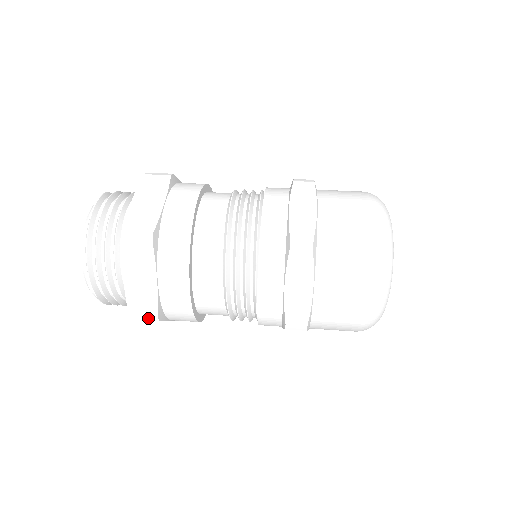
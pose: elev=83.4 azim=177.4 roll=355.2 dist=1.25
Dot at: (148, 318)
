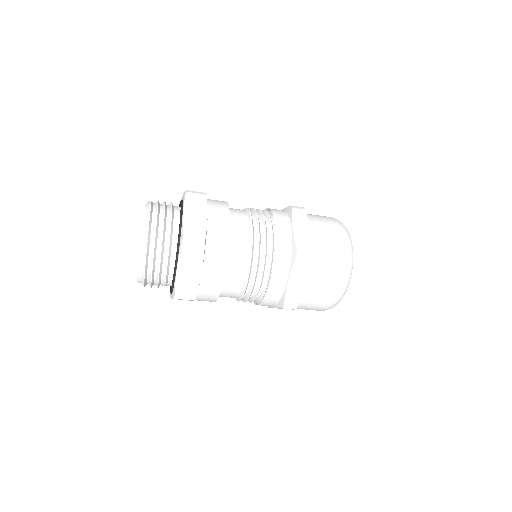
Dot at: (188, 298)
